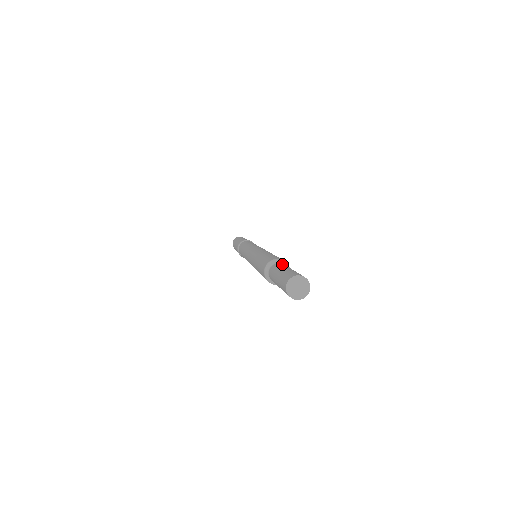
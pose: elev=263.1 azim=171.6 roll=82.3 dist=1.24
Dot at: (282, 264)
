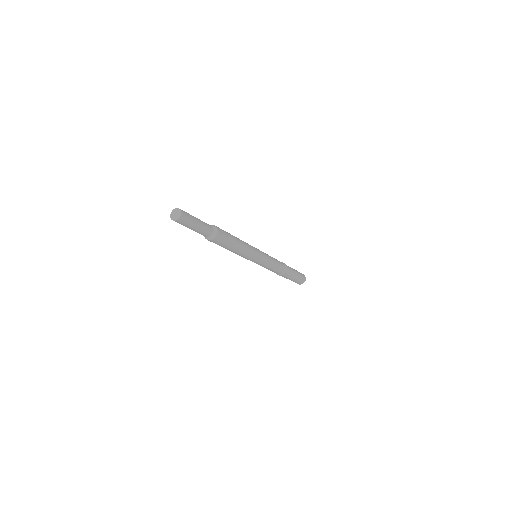
Dot at: occluded
